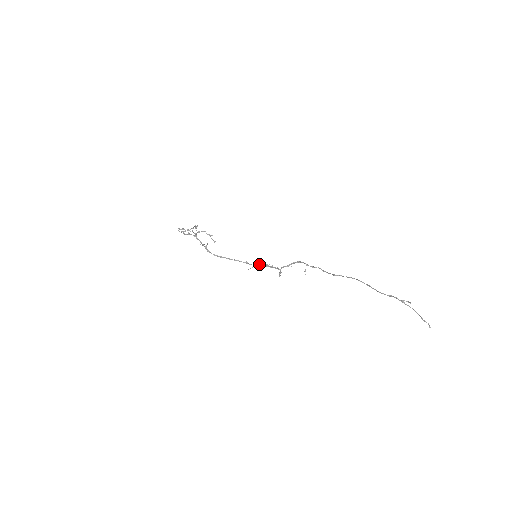
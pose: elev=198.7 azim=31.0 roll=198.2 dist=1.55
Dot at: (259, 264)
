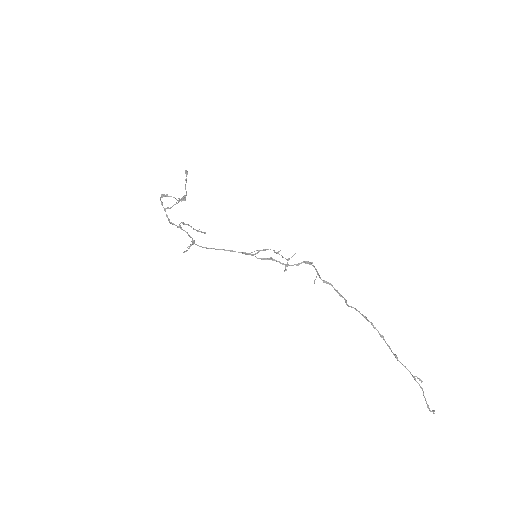
Dot at: (262, 250)
